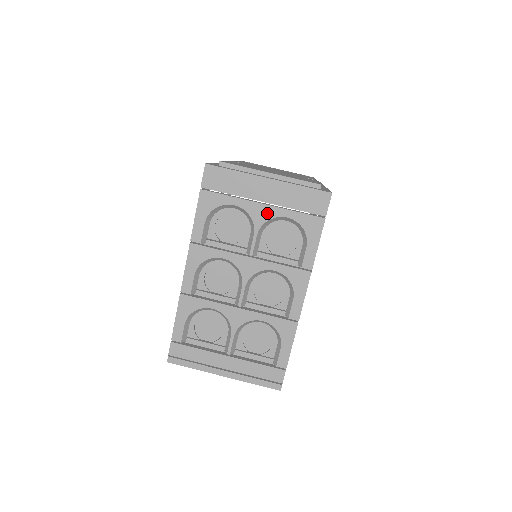
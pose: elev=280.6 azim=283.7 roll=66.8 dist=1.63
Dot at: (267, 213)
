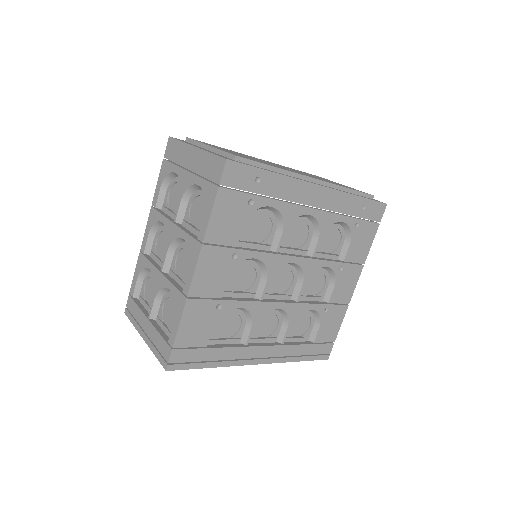
Dot at: (189, 180)
